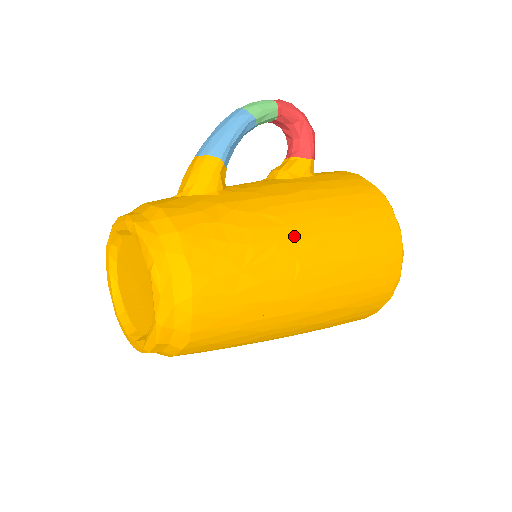
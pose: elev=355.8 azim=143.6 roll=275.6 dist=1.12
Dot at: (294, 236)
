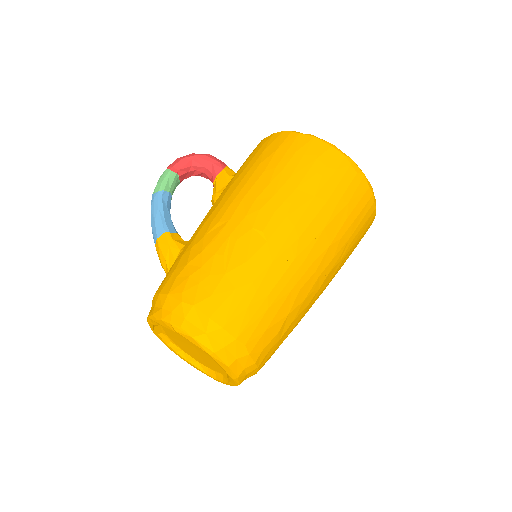
Dot at: (239, 220)
